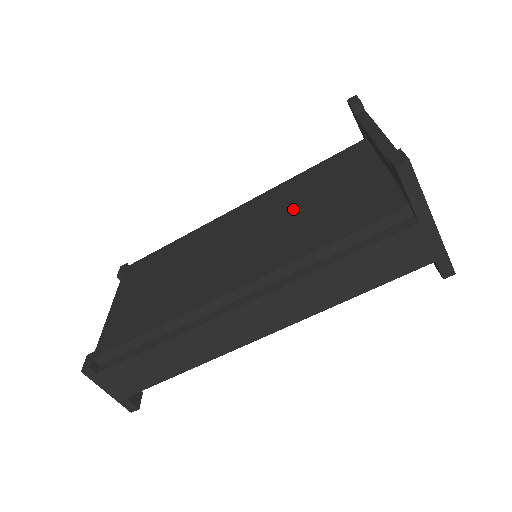
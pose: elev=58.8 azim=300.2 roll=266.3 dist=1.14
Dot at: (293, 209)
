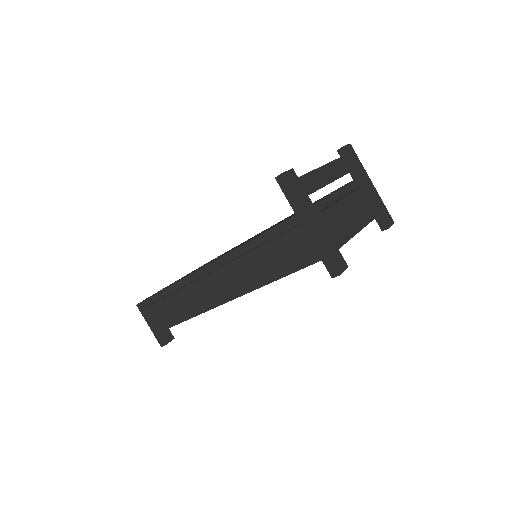
Dot at: (279, 222)
